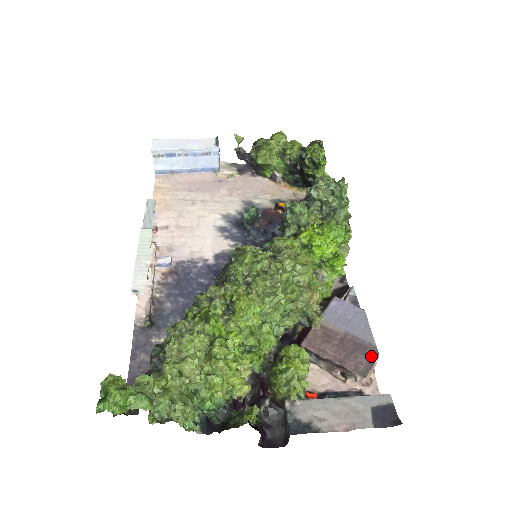
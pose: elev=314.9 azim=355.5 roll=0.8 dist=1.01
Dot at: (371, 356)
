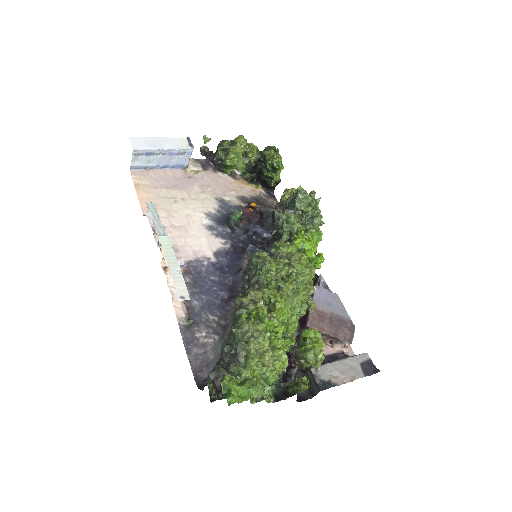
Dot at: (351, 328)
